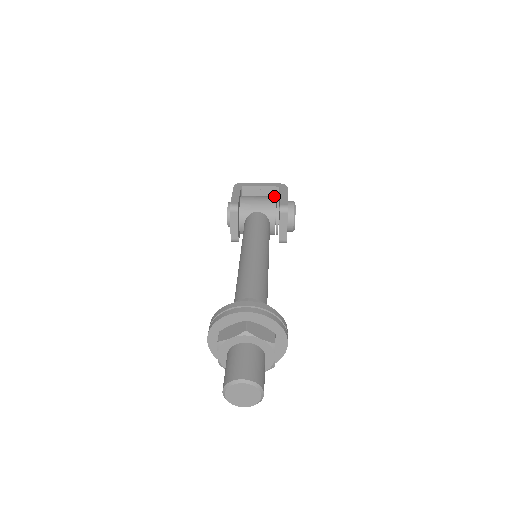
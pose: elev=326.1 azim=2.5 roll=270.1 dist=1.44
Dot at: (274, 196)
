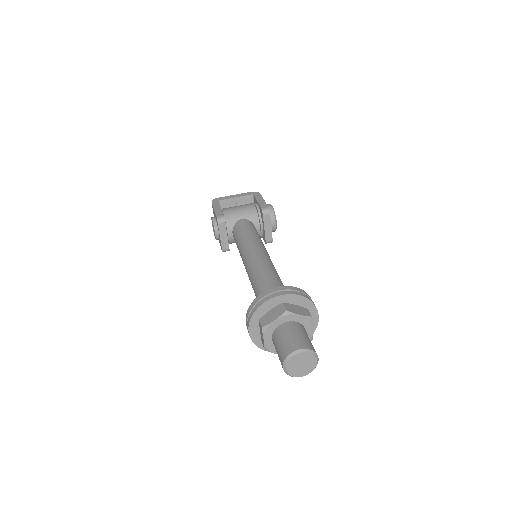
Dot at: (252, 203)
